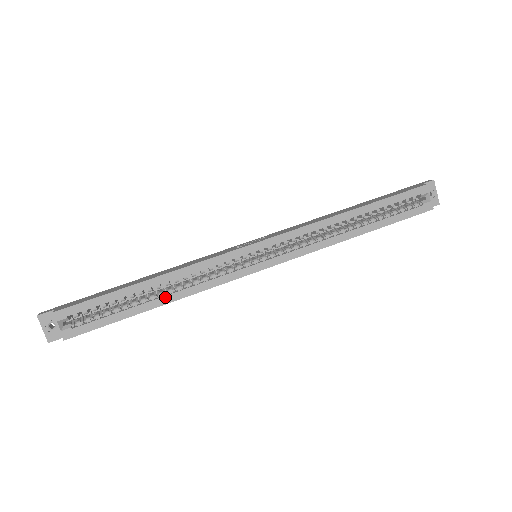
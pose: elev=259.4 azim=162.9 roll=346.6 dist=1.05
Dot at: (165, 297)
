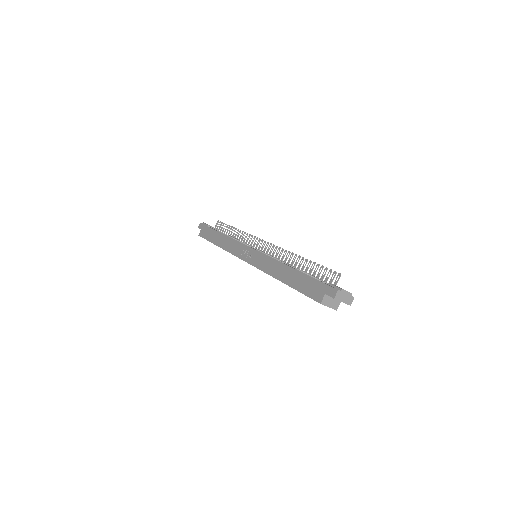
Dot at: occluded
